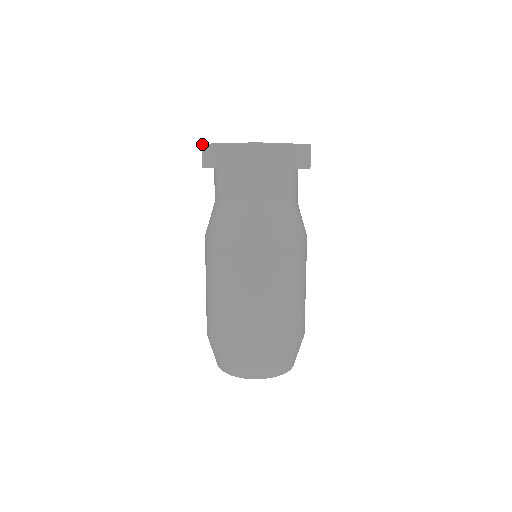
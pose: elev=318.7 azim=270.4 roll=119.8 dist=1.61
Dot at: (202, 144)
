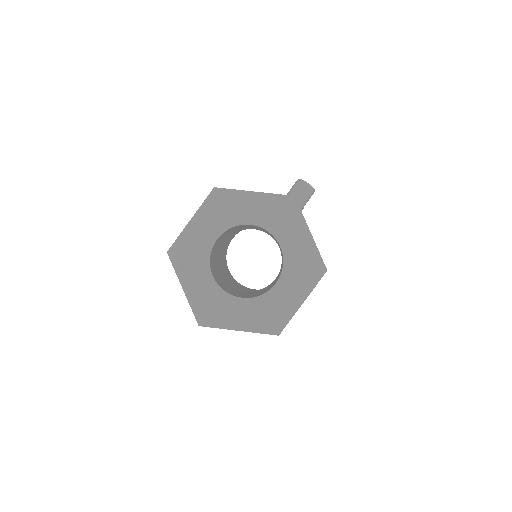
Dot at: (167, 253)
